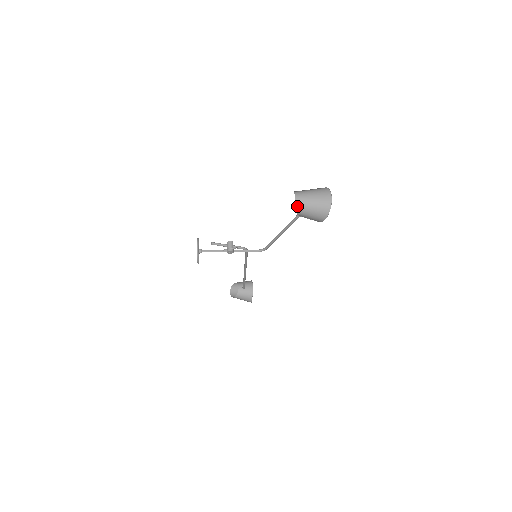
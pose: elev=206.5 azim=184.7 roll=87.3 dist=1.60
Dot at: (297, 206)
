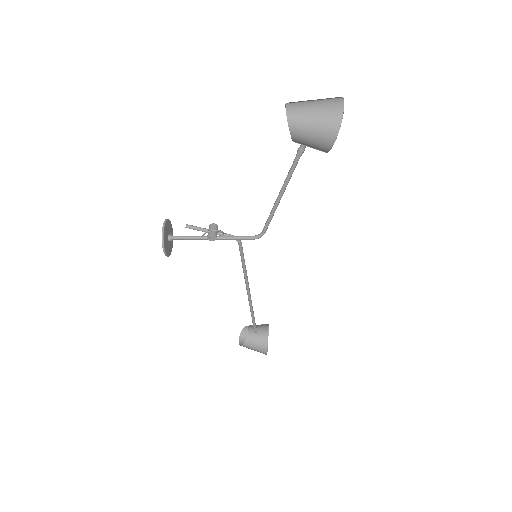
Dot at: (289, 118)
